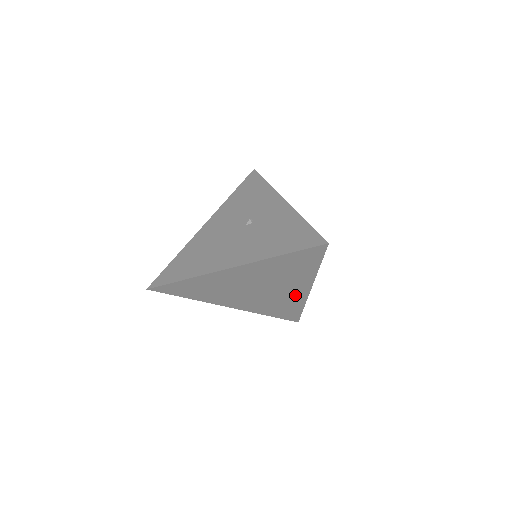
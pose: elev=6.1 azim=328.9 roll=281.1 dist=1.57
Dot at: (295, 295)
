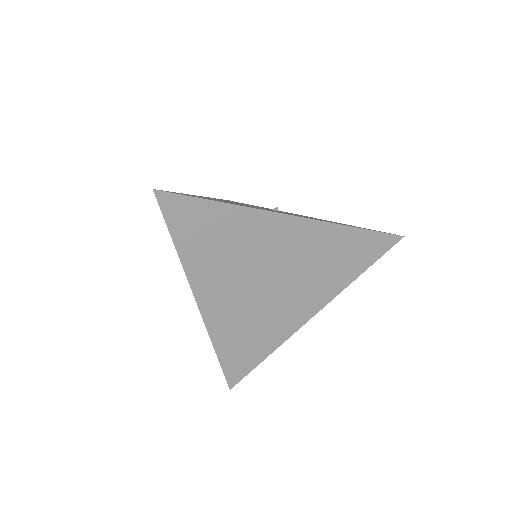
Dot at: (289, 319)
